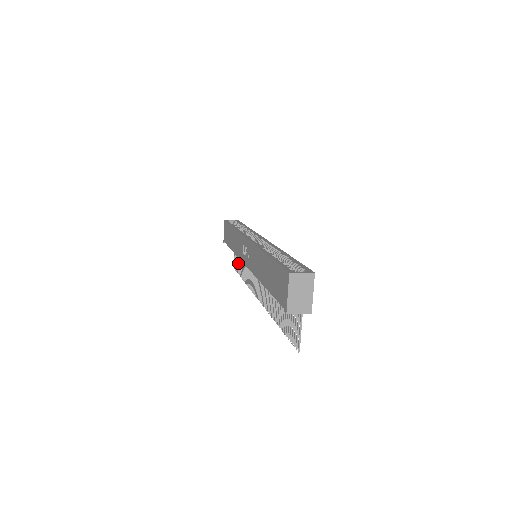
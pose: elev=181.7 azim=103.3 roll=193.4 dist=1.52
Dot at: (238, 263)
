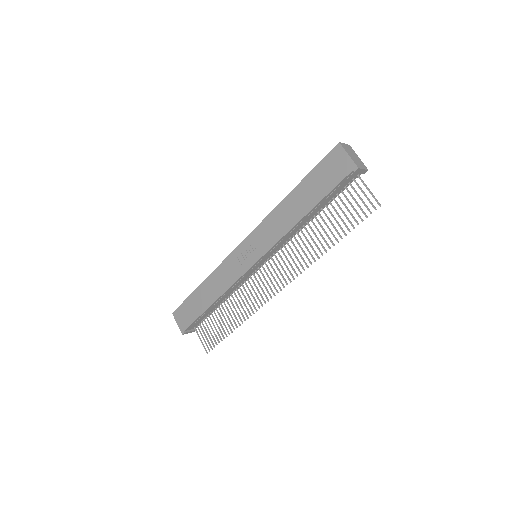
Dot at: (214, 333)
